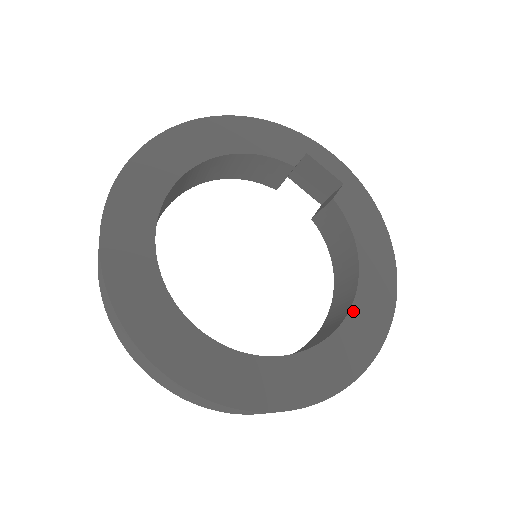
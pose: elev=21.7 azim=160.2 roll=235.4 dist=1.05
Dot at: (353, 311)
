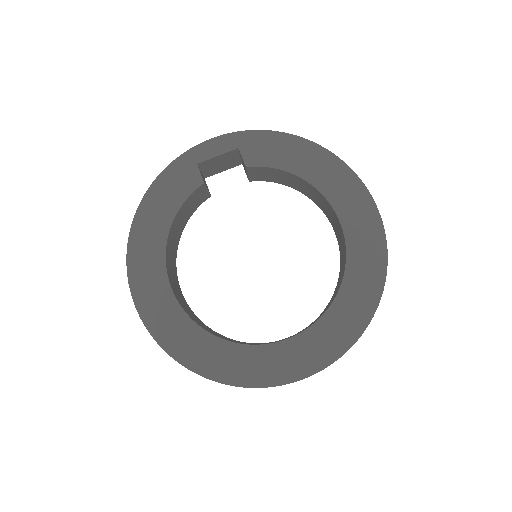
Dot at: (339, 214)
